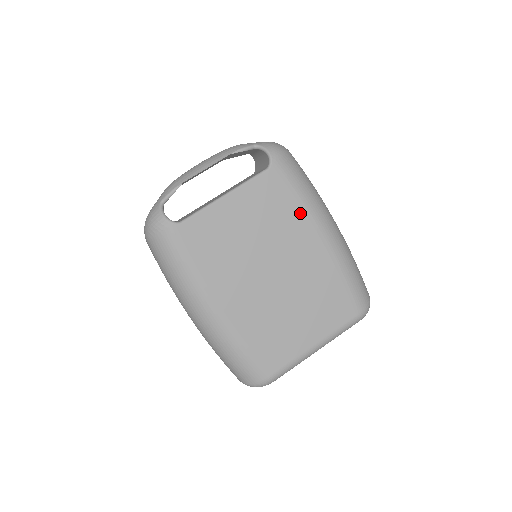
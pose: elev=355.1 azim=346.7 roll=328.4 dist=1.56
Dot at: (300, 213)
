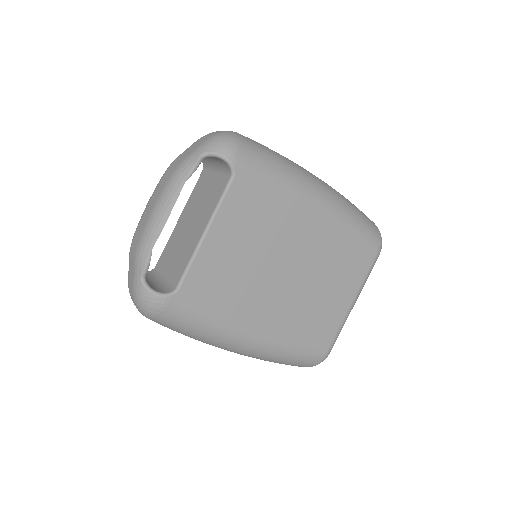
Dot at: (286, 199)
